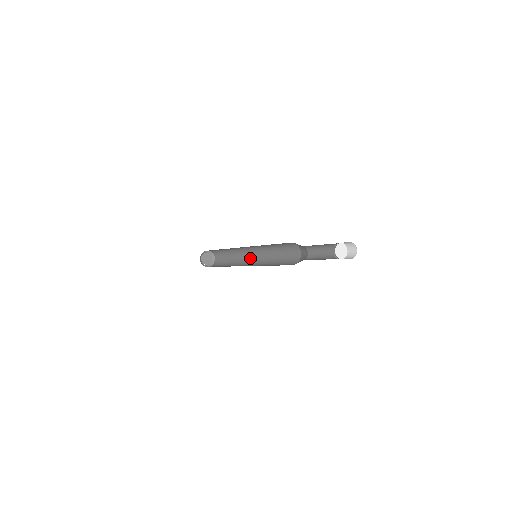
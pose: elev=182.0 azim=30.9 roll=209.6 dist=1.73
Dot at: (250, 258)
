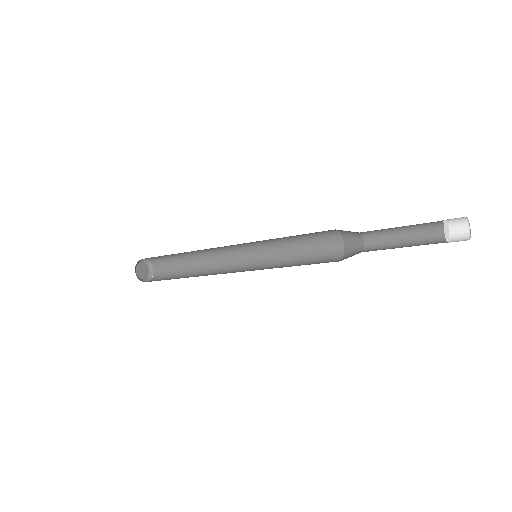
Dot at: (232, 257)
